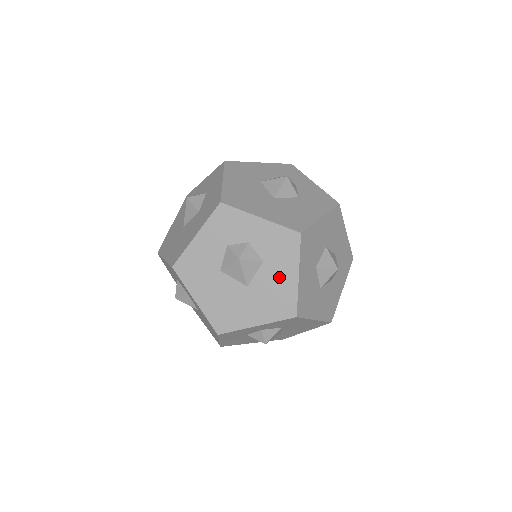
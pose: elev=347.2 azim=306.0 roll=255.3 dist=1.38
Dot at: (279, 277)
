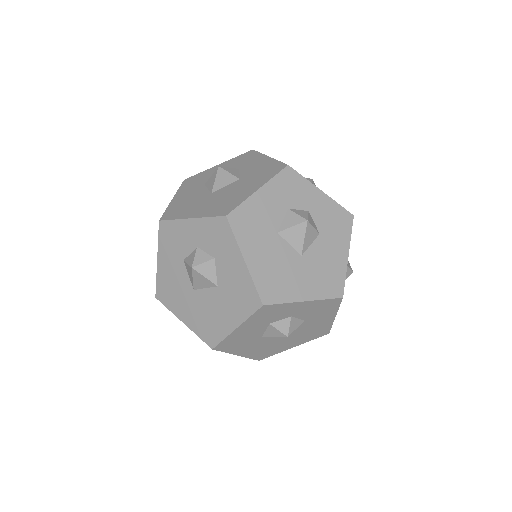
Dot at: (318, 323)
